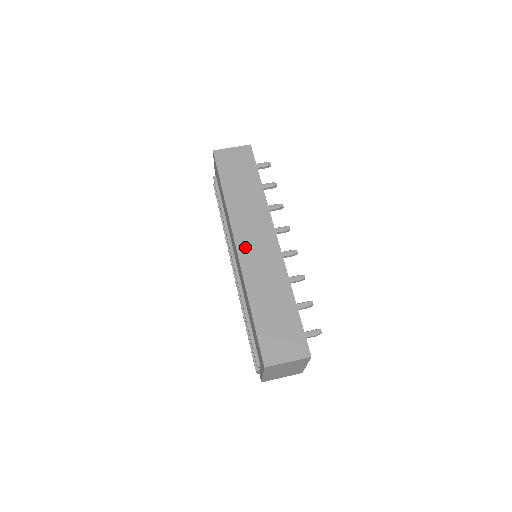
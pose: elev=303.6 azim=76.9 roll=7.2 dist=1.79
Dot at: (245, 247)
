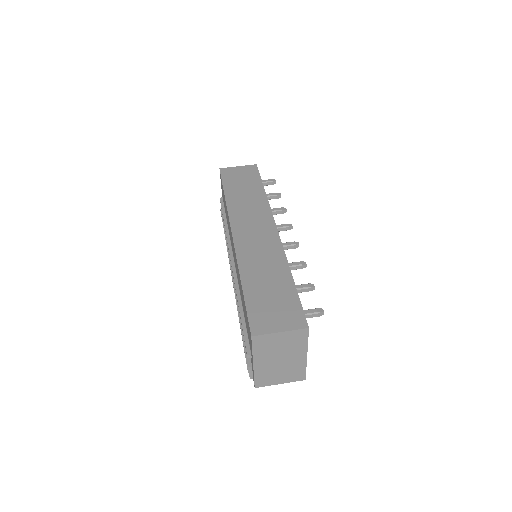
Dot at: (242, 234)
